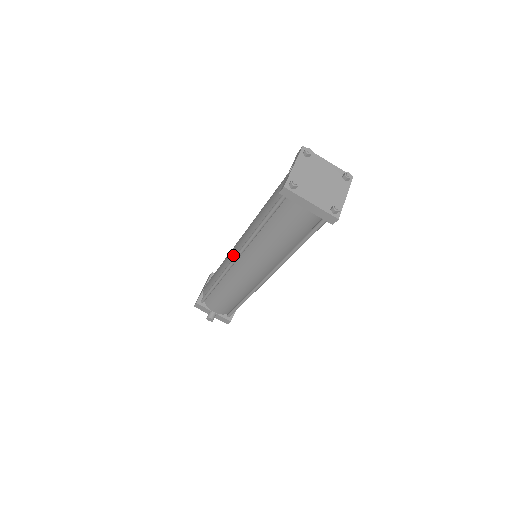
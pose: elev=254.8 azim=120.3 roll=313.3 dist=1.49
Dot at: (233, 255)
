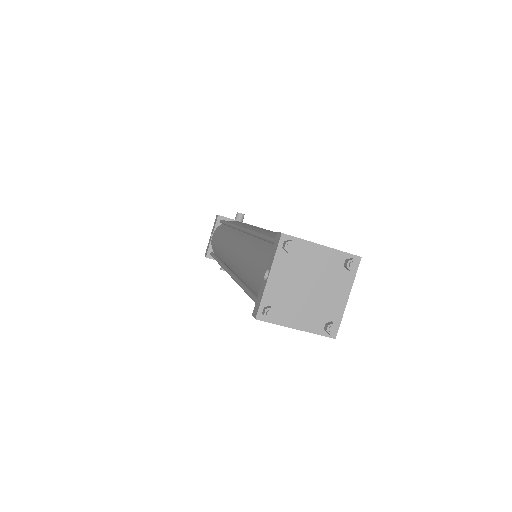
Dot at: (228, 262)
